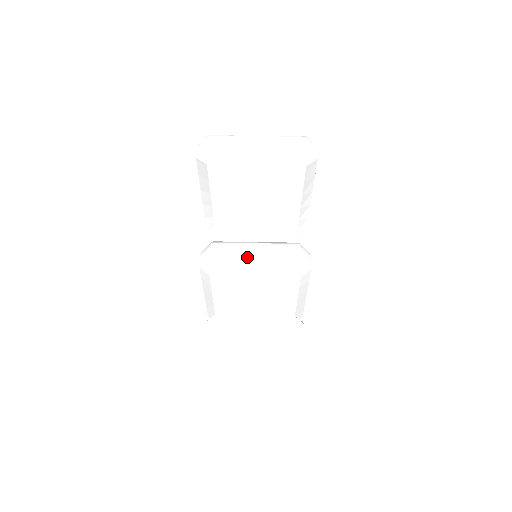
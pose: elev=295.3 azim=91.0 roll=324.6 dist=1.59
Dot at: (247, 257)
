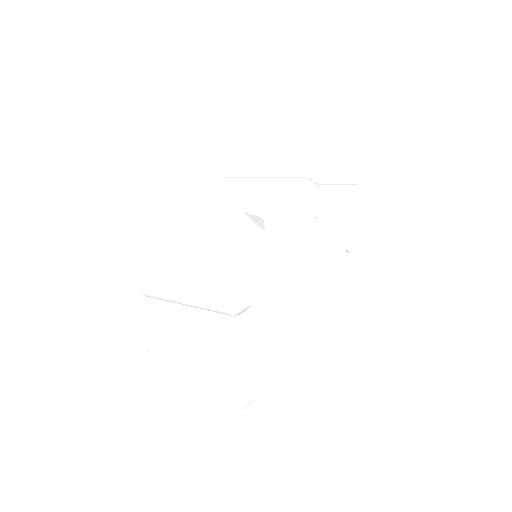
Dot at: occluded
